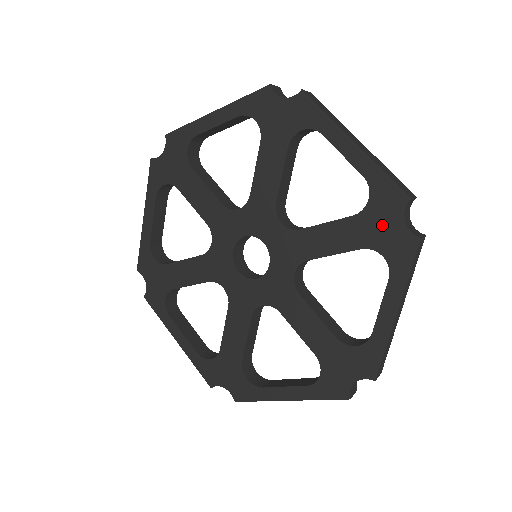
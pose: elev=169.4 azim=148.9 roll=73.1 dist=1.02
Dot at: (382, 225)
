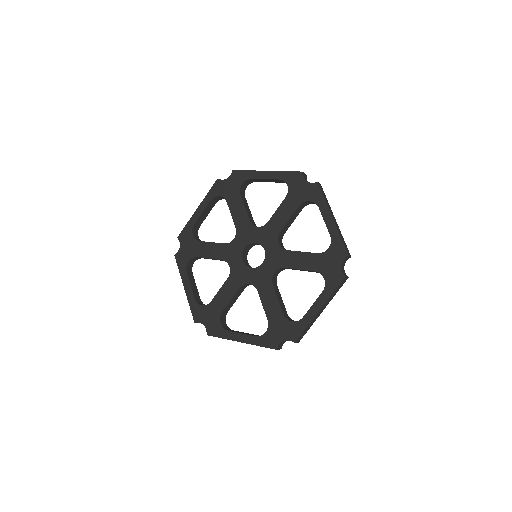
Dot at: (300, 190)
